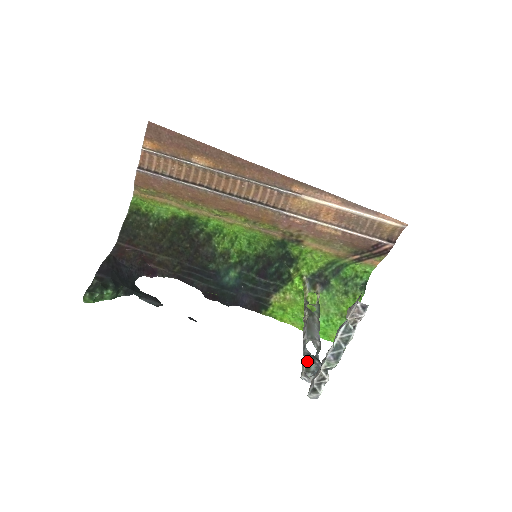
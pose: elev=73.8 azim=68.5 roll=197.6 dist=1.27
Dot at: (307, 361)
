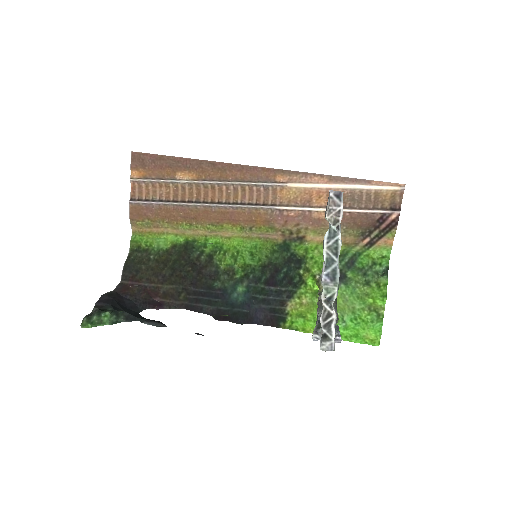
Dot at: (318, 323)
